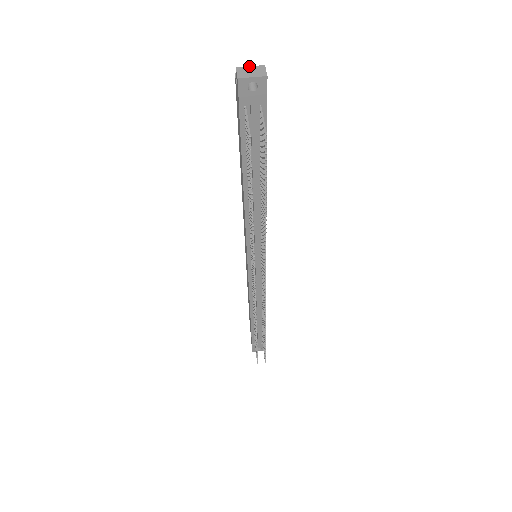
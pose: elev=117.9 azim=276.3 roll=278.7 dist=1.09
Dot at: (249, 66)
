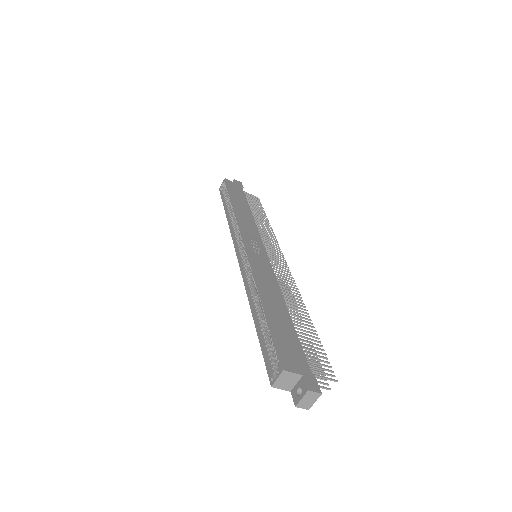
Dot at: (301, 400)
